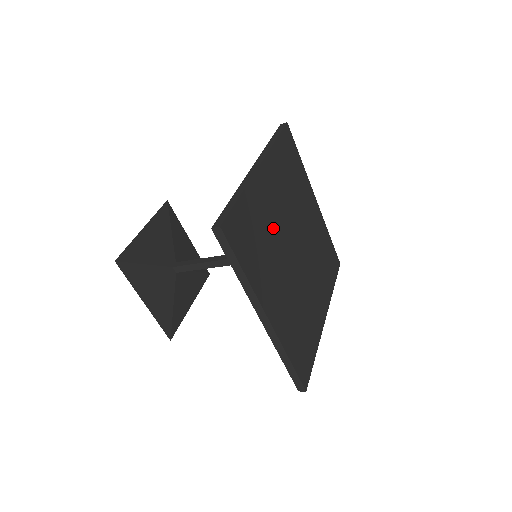
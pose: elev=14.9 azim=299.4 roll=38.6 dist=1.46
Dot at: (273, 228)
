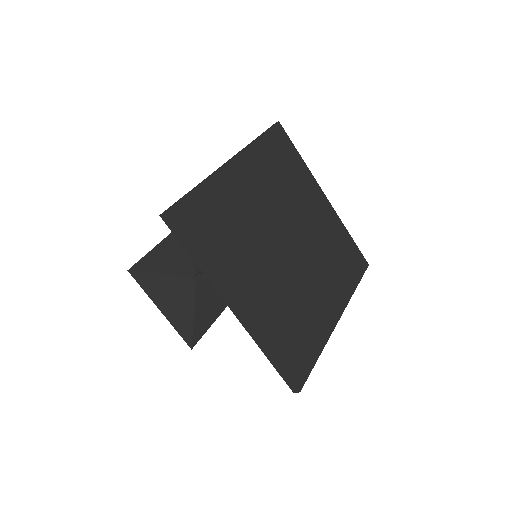
Dot at: (250, 219)
